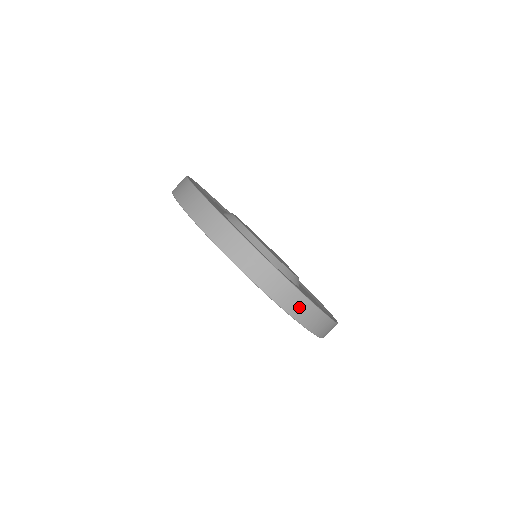
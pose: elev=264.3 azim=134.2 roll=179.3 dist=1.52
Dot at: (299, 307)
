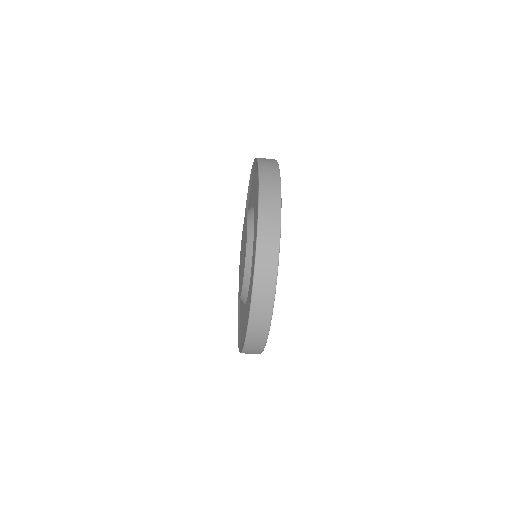
Dot at: (265, 279)
